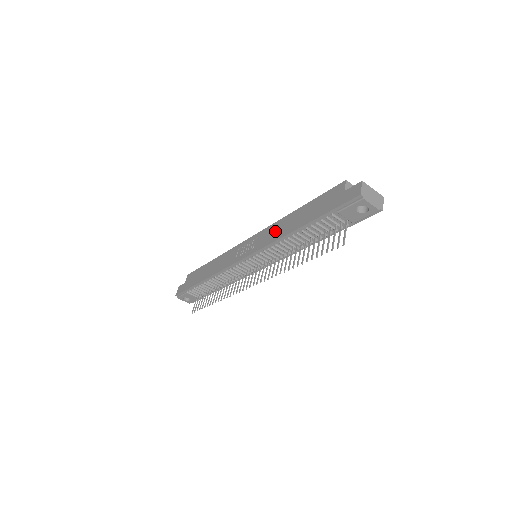
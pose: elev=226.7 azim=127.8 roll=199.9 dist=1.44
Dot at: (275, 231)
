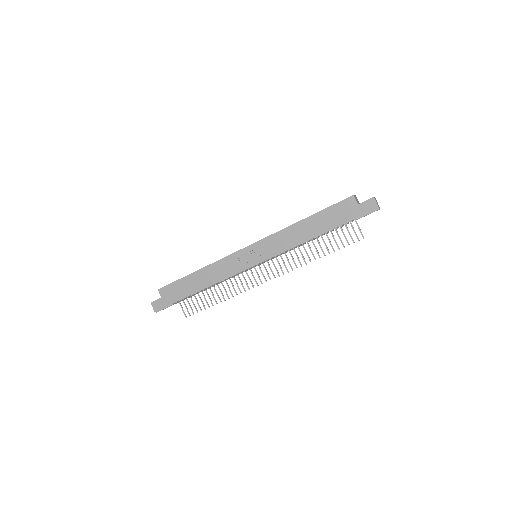
Dot at: (287, 239)
